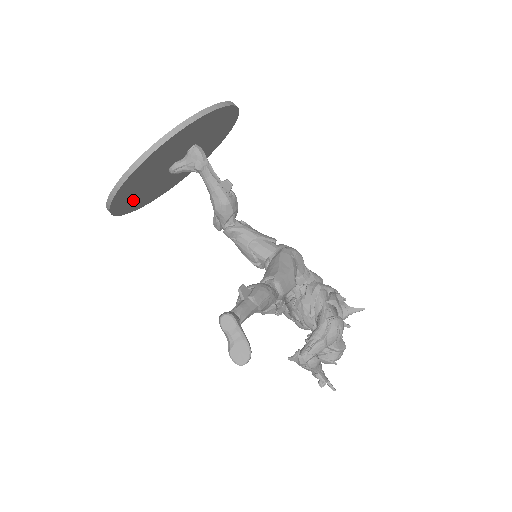
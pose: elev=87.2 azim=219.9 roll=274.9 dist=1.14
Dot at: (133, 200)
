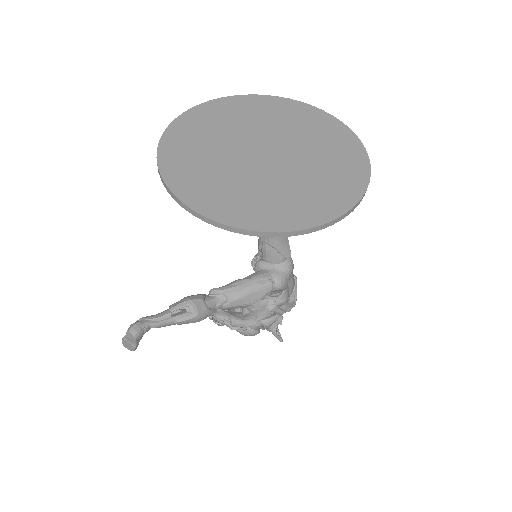
Dot at: (207, 128)
